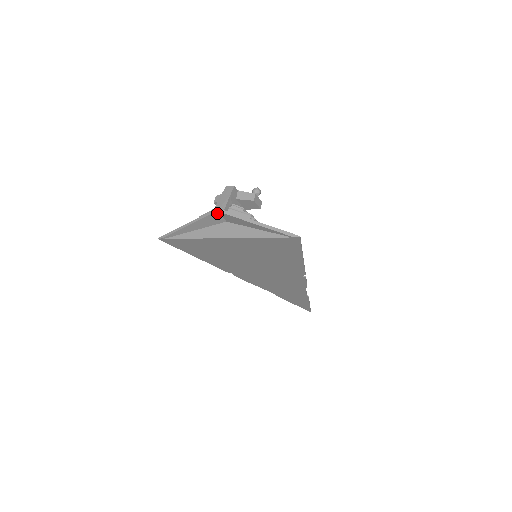
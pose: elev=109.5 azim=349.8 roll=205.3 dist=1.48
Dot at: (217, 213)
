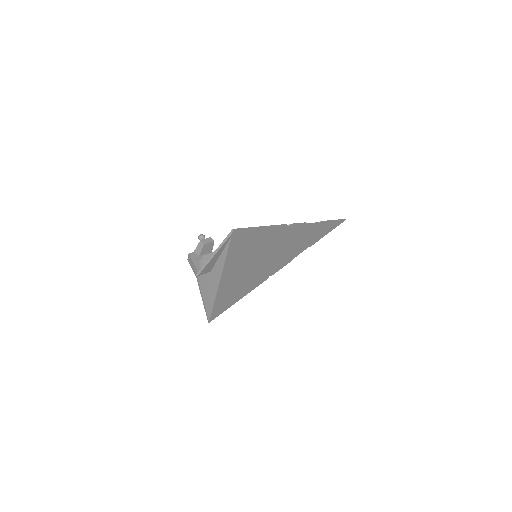
Dot at: (199, 277)
